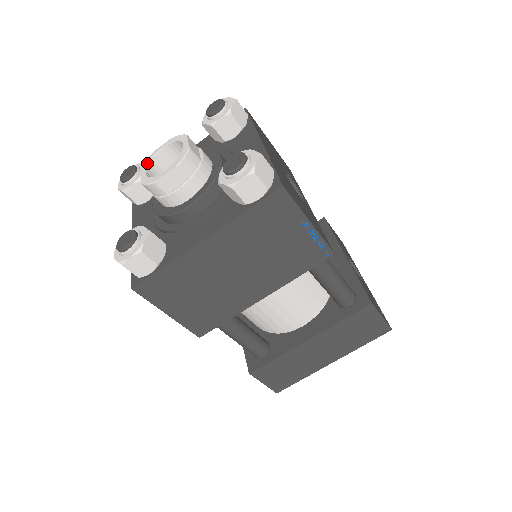
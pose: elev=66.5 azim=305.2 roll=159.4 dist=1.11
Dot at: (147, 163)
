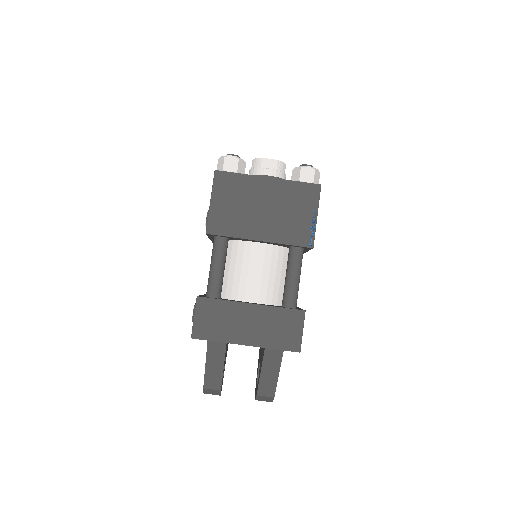
Dot at: occluded
